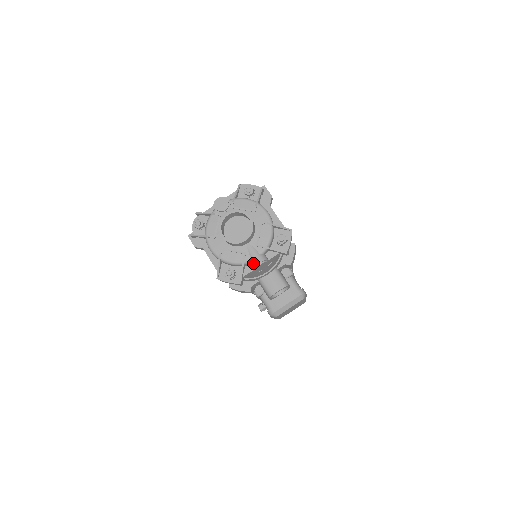
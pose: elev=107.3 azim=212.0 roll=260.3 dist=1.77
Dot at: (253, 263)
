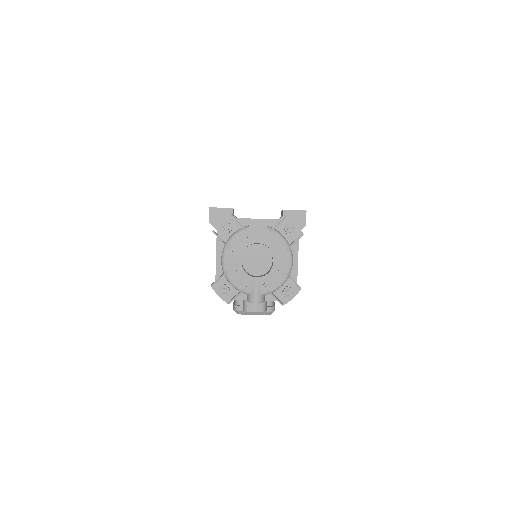
Dot at: (250, 298)
